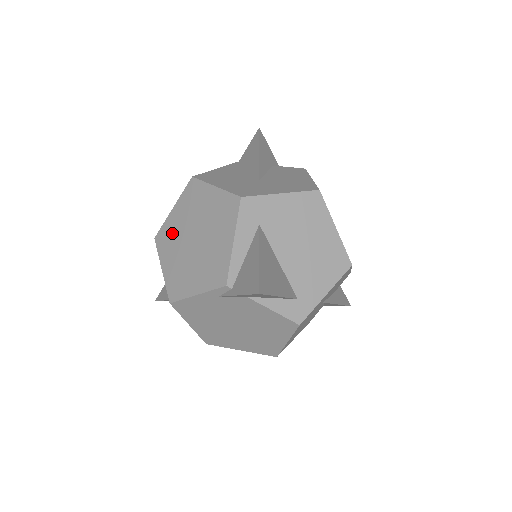
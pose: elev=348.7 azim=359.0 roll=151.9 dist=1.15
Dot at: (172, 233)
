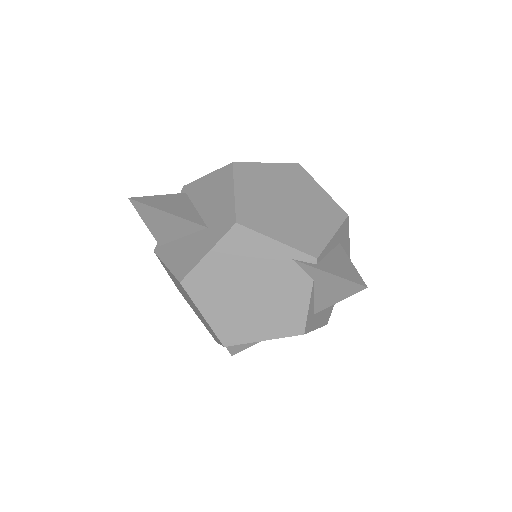
Dot at: (260, 177)
